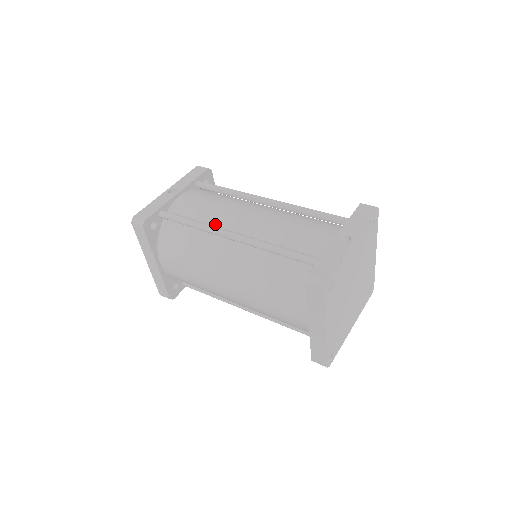
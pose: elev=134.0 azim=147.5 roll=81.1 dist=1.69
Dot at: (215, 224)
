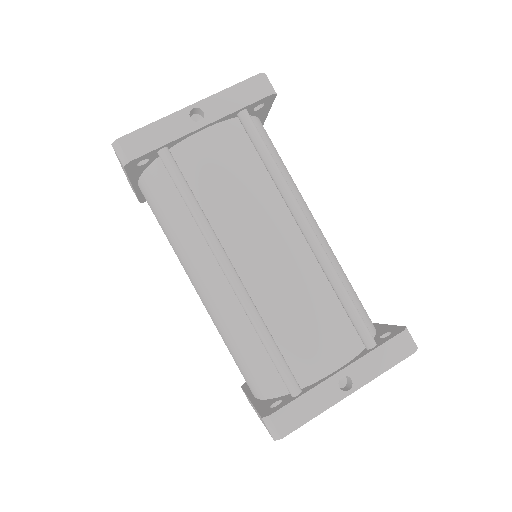
Dot at: (221, 228)
